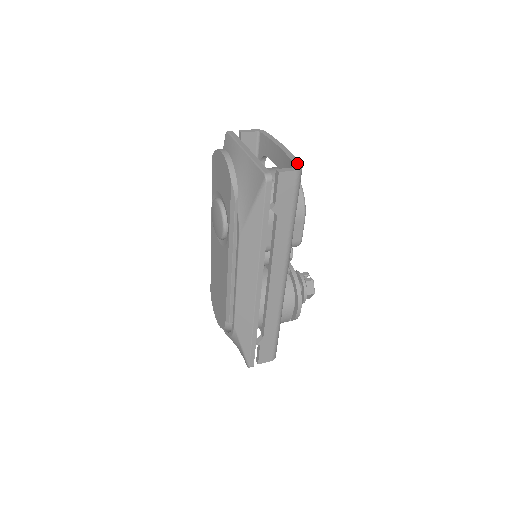
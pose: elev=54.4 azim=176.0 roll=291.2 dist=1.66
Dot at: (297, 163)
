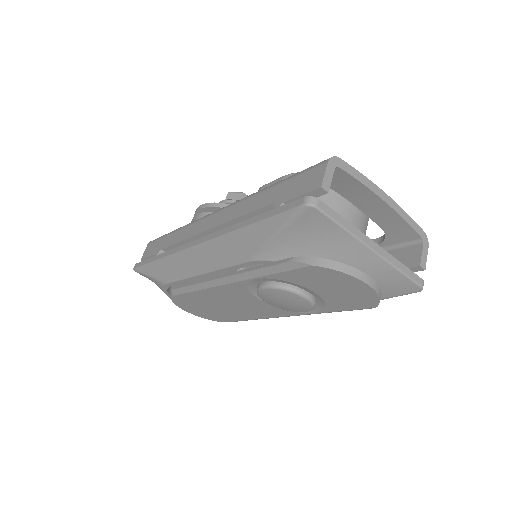
Dot at: (419, 230)
